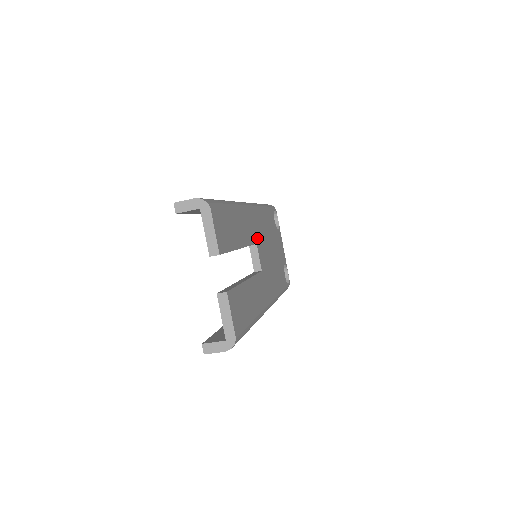
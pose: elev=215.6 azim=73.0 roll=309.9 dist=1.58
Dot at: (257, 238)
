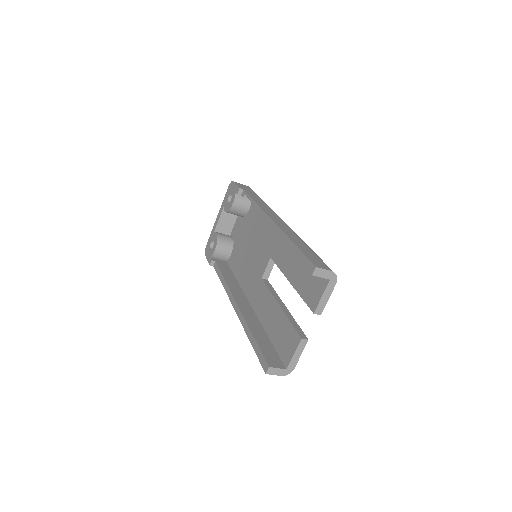
Dot at: occluded
